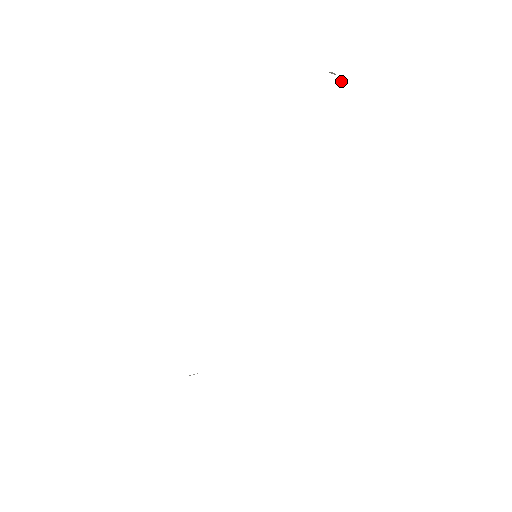
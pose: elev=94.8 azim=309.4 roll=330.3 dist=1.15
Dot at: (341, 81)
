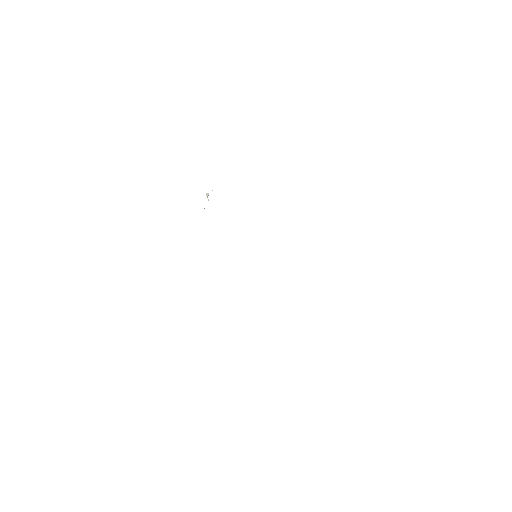
Dot at: occluded
